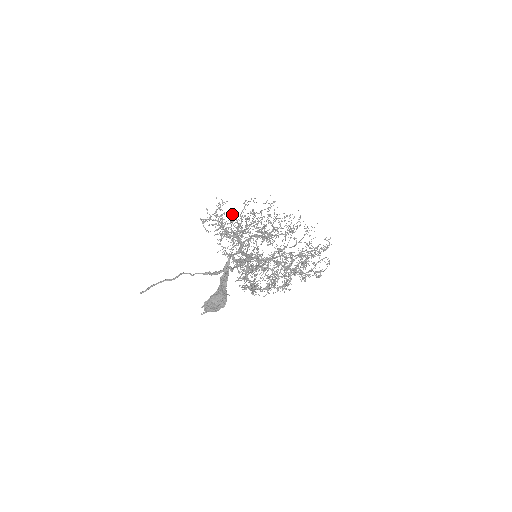
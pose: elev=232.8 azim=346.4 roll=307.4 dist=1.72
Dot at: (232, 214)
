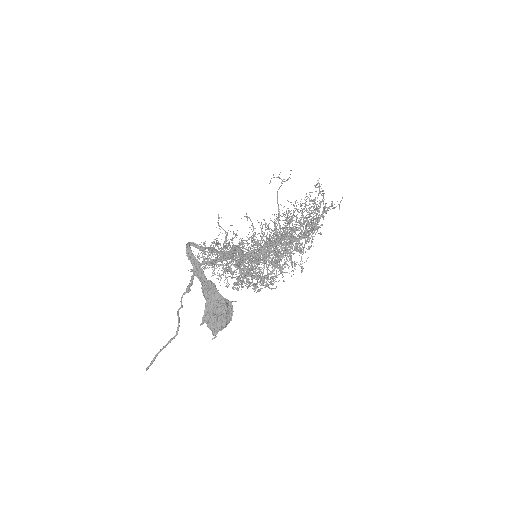
Dot at: occluded
